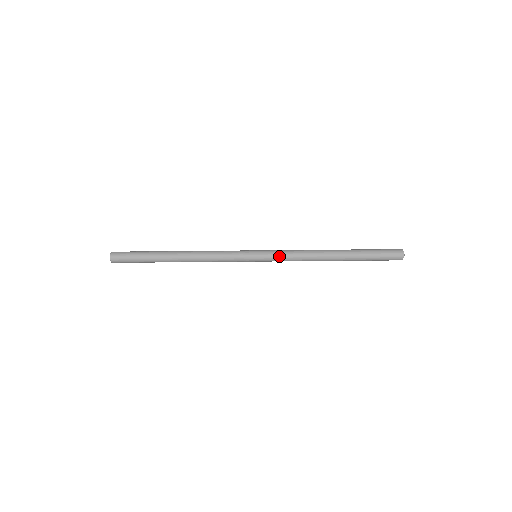
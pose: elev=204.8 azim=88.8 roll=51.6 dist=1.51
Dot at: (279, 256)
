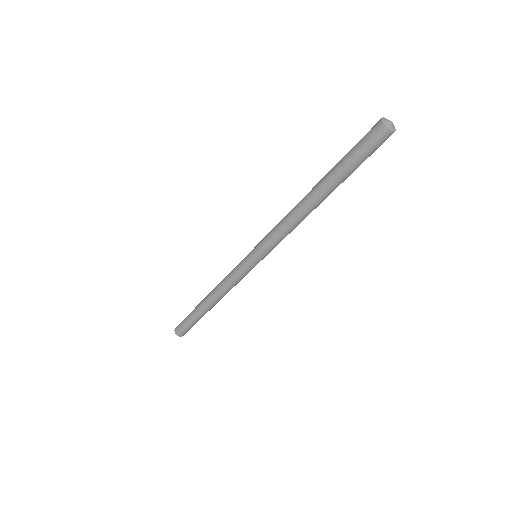
Dot at: (266, 237)
